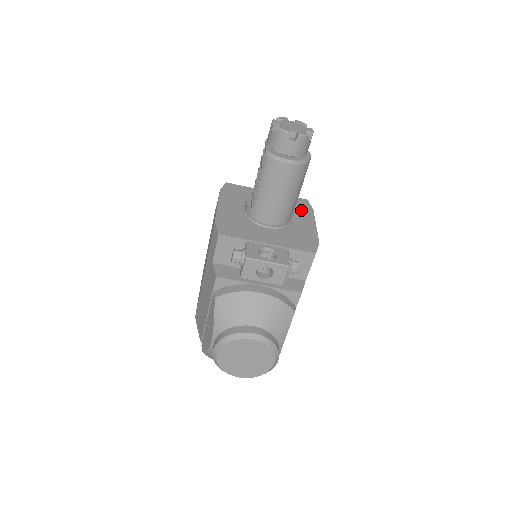
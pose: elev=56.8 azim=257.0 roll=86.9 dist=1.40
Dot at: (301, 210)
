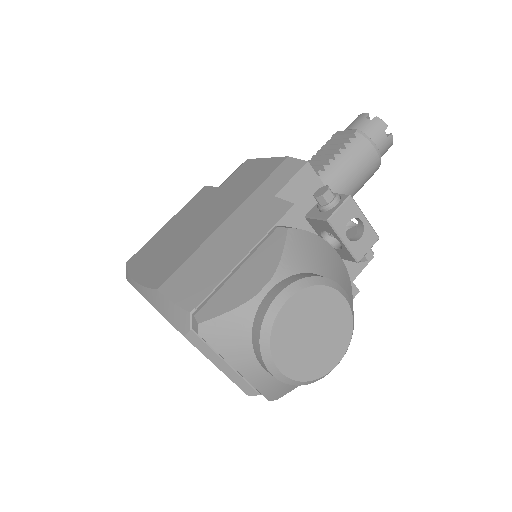
Dot at: occluded
